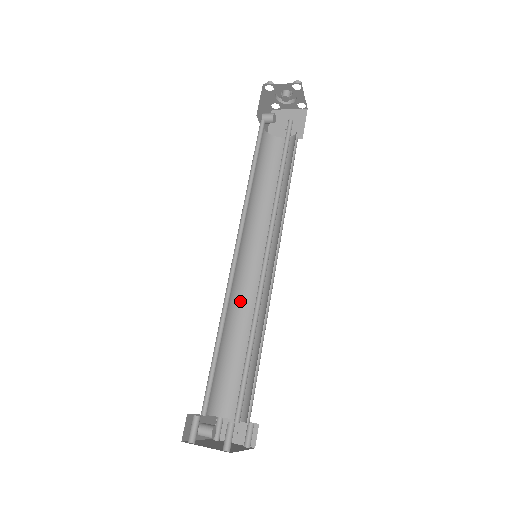
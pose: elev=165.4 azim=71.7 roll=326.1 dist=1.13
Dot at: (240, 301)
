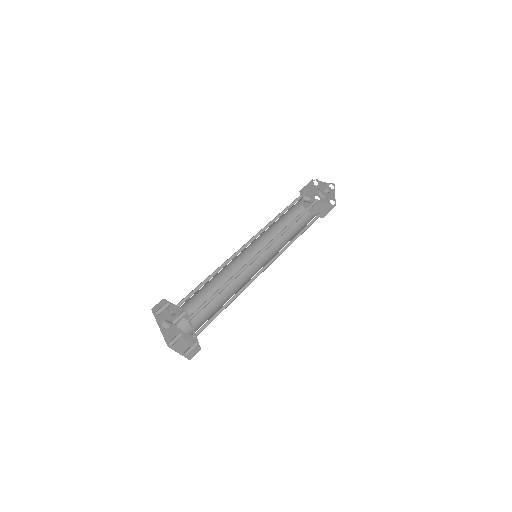
Dot at: occluded
